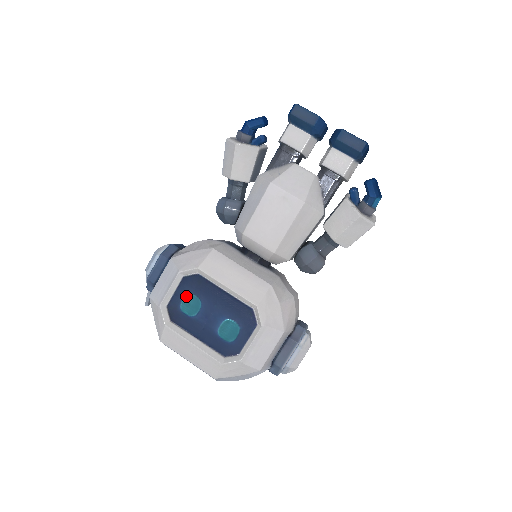
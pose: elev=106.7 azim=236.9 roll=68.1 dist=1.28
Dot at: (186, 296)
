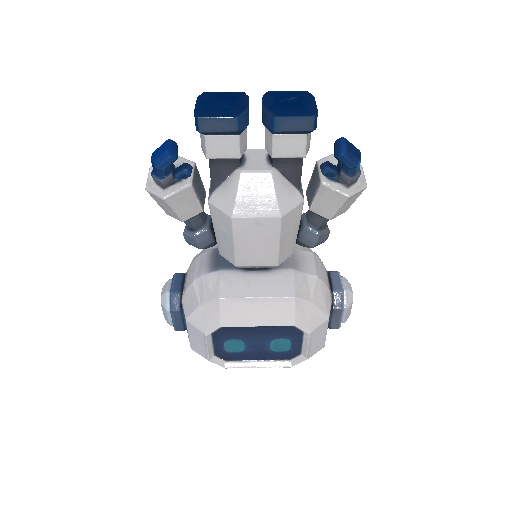
Dot at: (225, 343)
